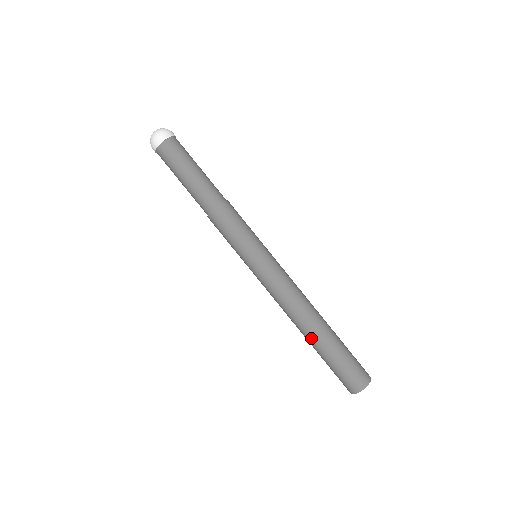
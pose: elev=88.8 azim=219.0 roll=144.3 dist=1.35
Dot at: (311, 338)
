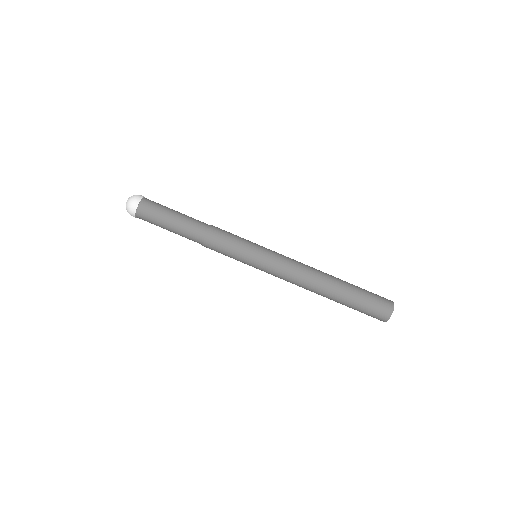
Dot at: (330, 298)
